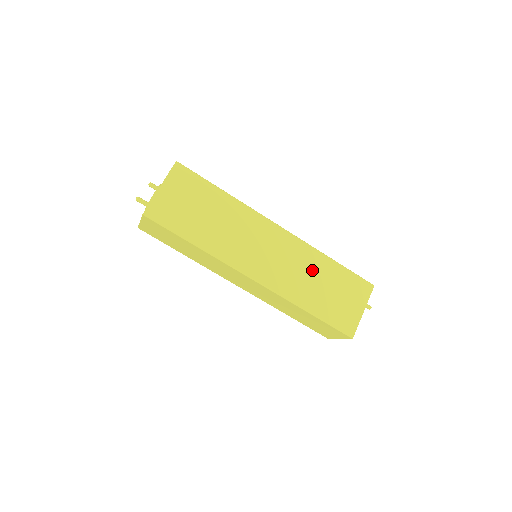
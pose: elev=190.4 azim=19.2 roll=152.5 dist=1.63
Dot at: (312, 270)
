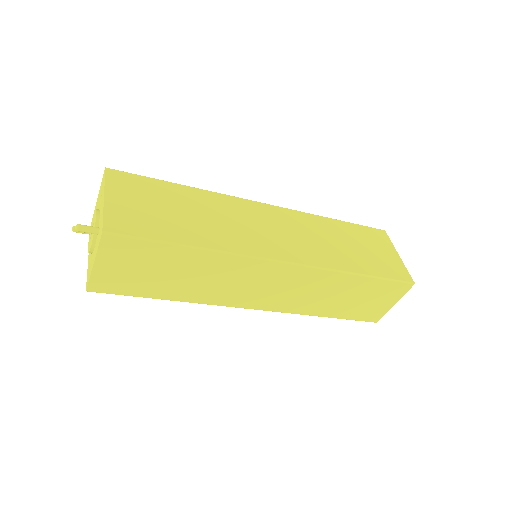
Dot at: (327, 234)
